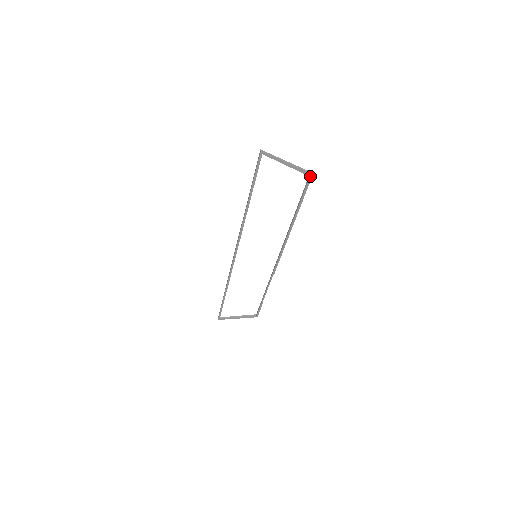
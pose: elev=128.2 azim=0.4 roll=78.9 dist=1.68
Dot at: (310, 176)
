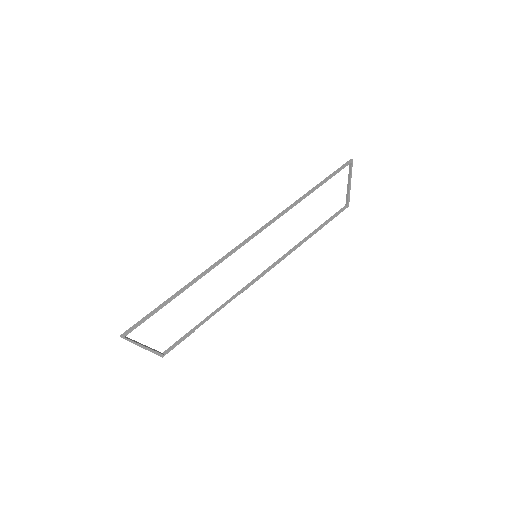
Dot at: (347, 206)
